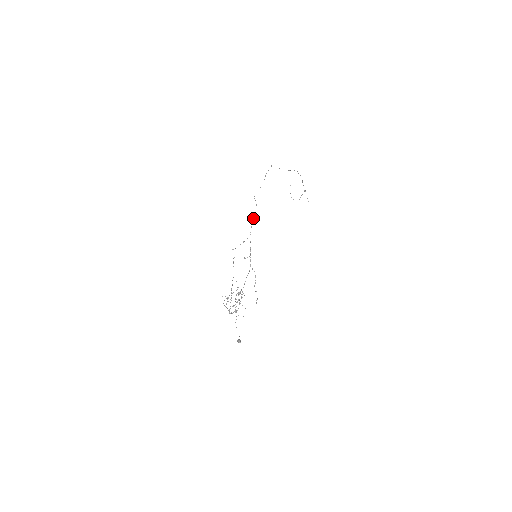
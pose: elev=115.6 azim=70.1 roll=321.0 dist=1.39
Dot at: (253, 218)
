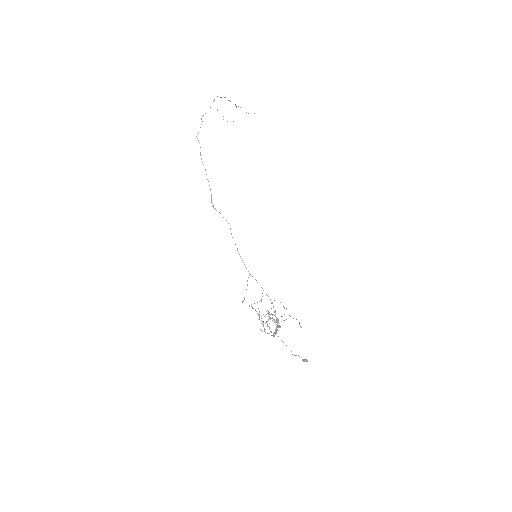
Dot at: occluded
